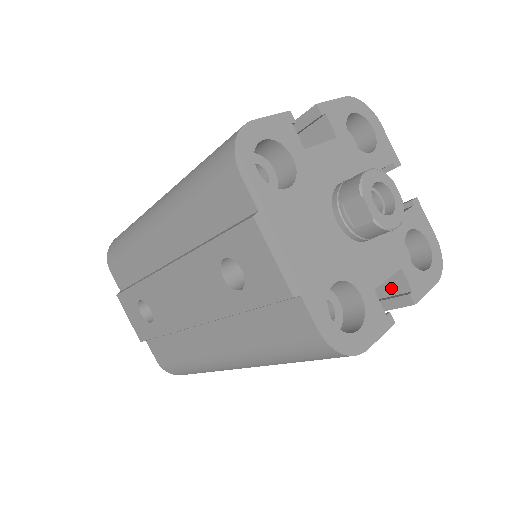
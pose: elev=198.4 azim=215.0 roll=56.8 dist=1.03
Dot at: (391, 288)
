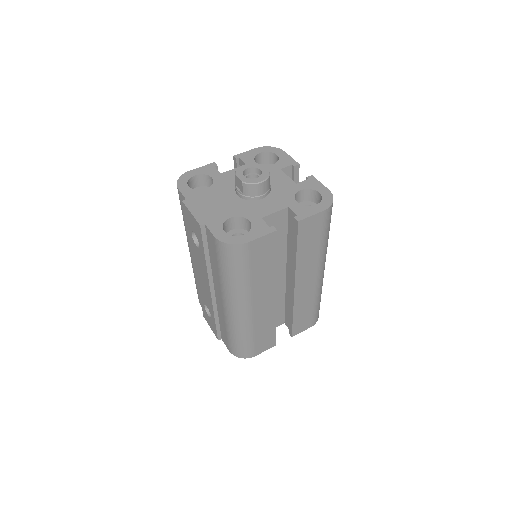
Dot at: occluded
